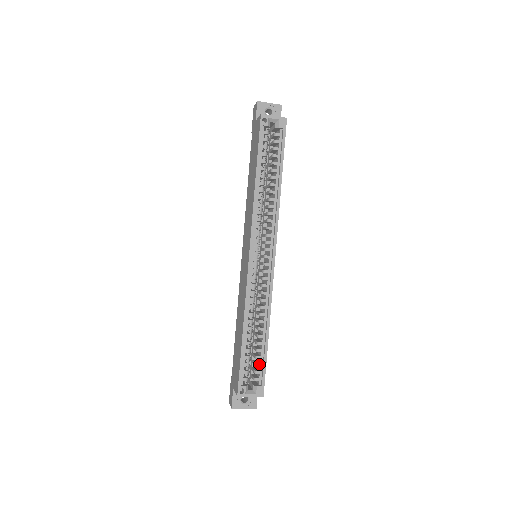
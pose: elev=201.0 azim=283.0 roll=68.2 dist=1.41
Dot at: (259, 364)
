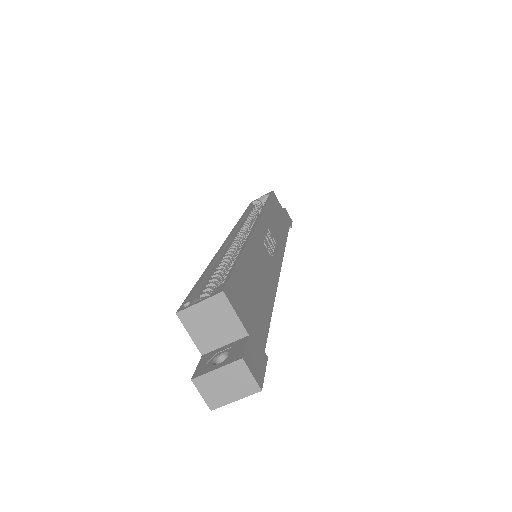
Dot at: occluded
